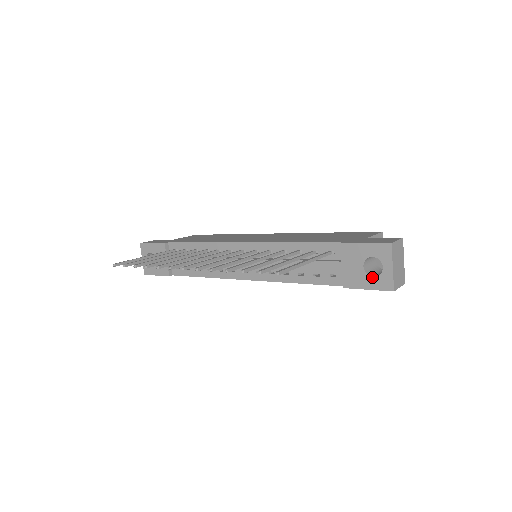
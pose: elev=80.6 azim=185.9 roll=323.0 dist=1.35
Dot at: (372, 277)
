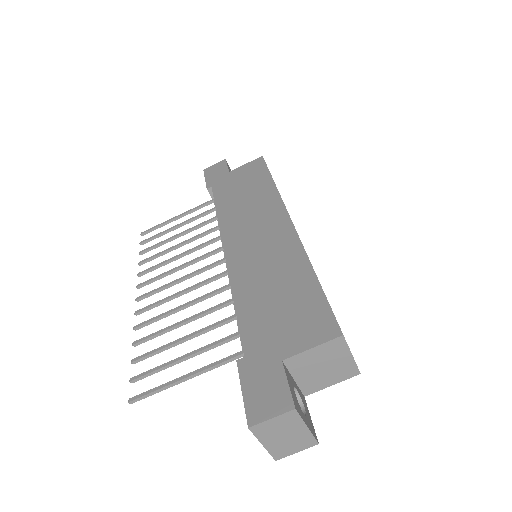
Dot at: occluded
